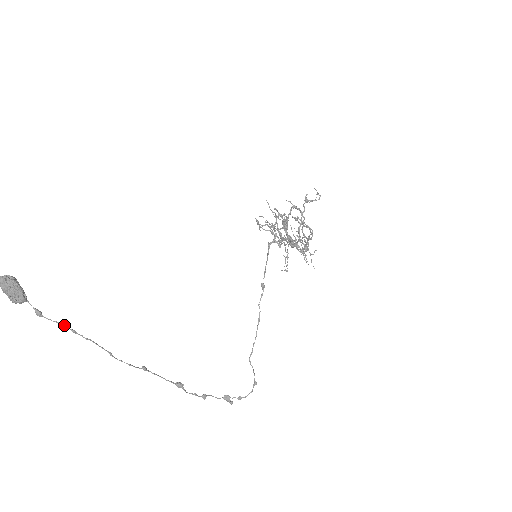
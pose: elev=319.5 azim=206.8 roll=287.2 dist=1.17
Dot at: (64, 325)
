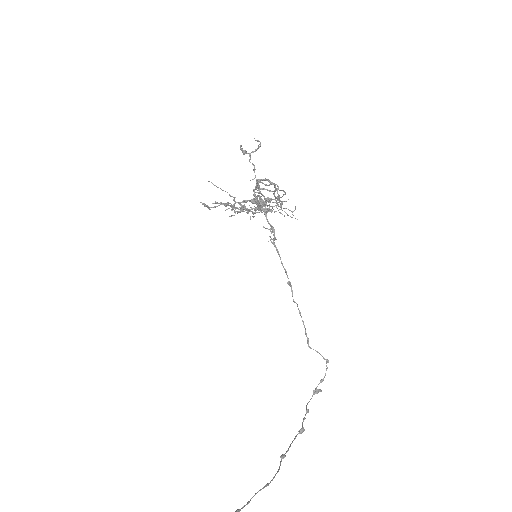
Dot at: out of frame
